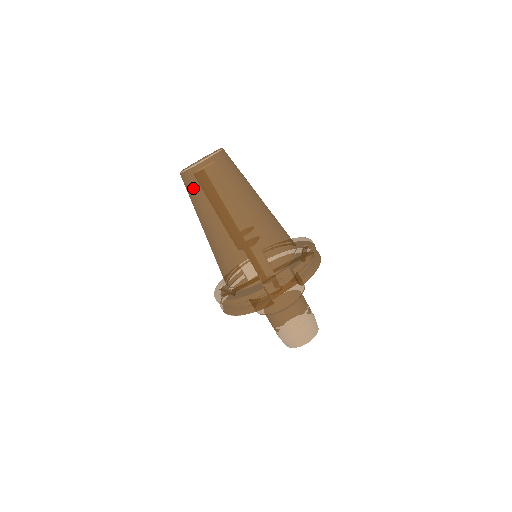
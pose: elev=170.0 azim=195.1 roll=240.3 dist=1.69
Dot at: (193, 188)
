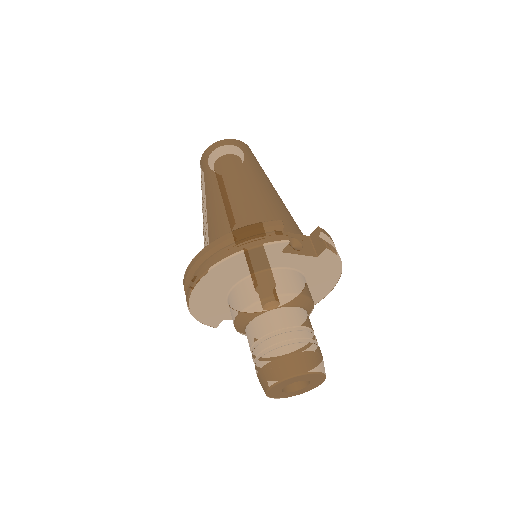
Dot at: (216, 155)
